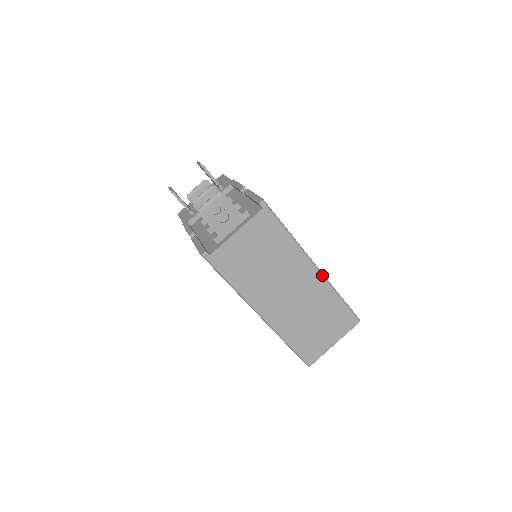
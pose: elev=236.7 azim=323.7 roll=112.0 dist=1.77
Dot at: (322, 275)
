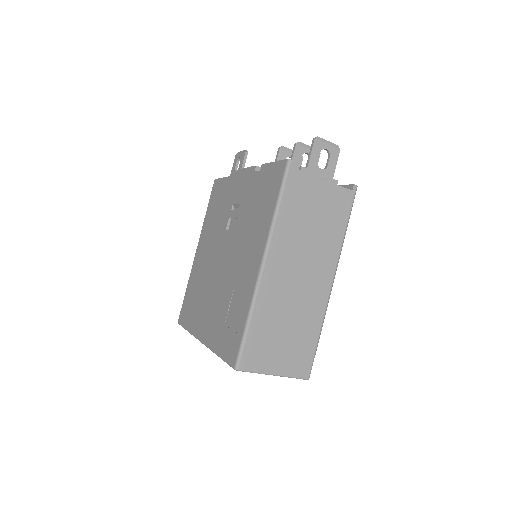
Dot at: (329, 296)
